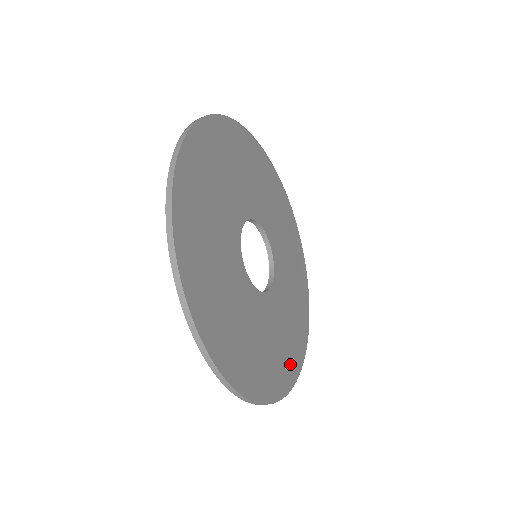
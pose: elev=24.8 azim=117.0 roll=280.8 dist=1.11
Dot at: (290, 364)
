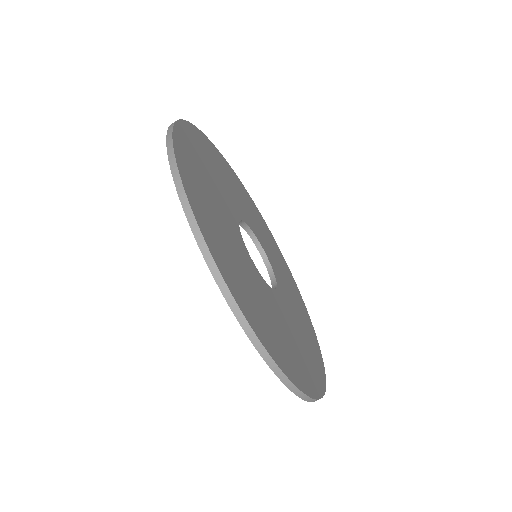
Dot at: (255, 317)
